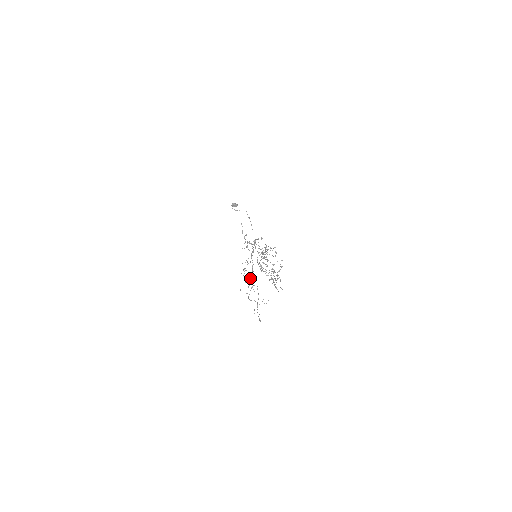
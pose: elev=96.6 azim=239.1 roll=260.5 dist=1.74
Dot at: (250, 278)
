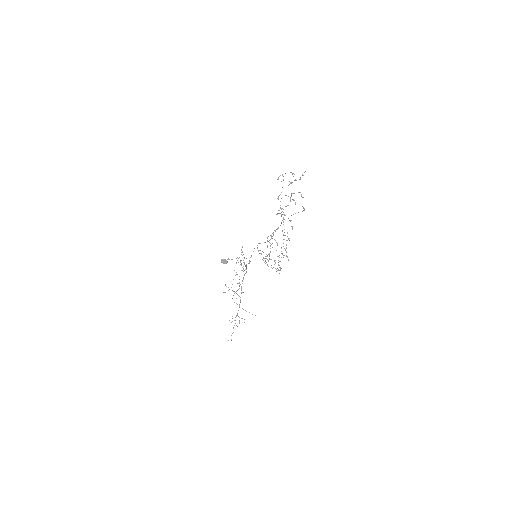
Dot at: occluded
